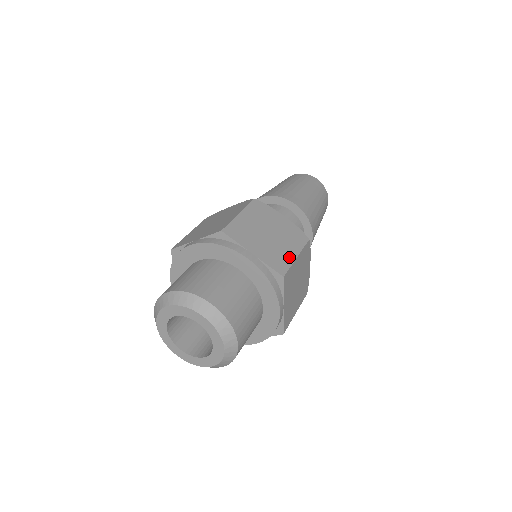
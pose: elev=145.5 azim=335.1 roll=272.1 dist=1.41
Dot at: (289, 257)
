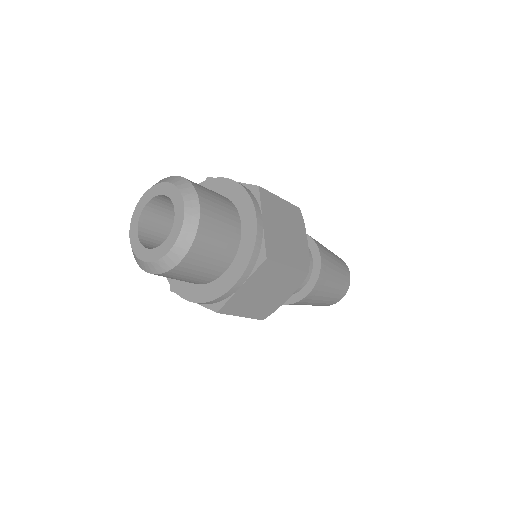
Dot at: (284, 258)
